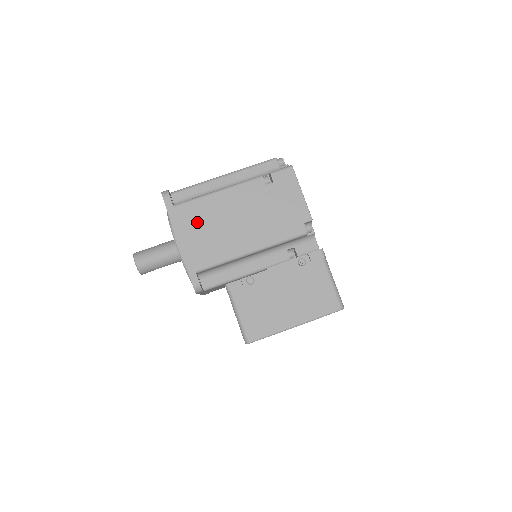
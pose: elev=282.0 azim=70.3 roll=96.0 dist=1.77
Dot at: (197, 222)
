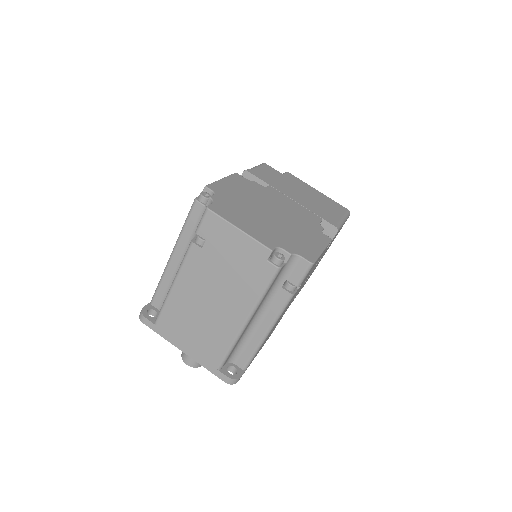
Dot at: occluded
